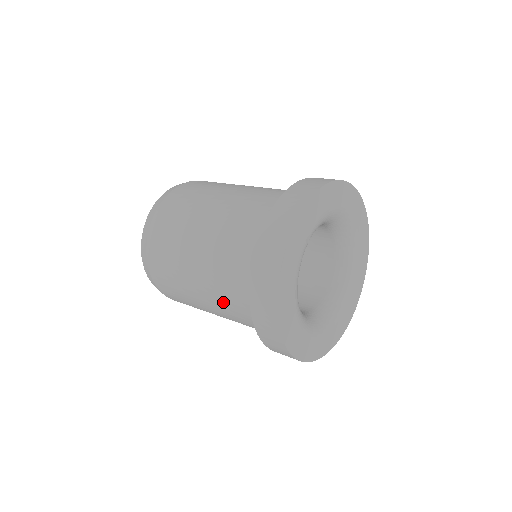
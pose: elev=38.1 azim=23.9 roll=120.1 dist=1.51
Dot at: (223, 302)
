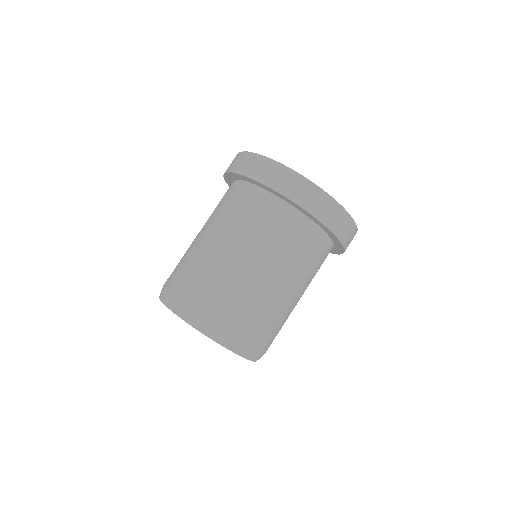
Dot at: (253, 234)
